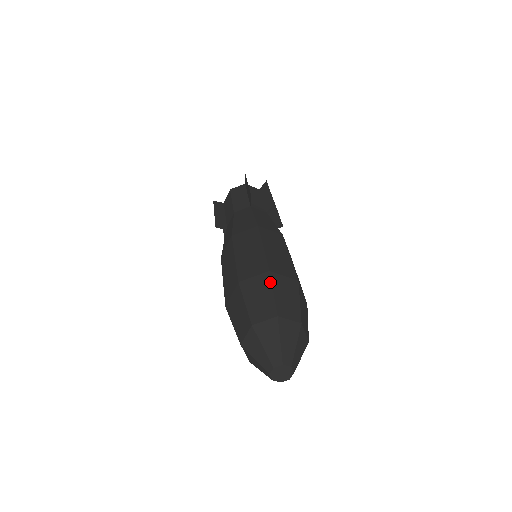
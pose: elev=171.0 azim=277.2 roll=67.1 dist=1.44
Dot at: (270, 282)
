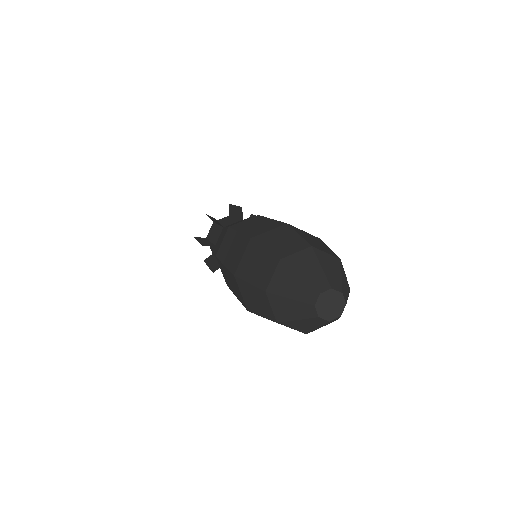
Dot at: (291, 229)
